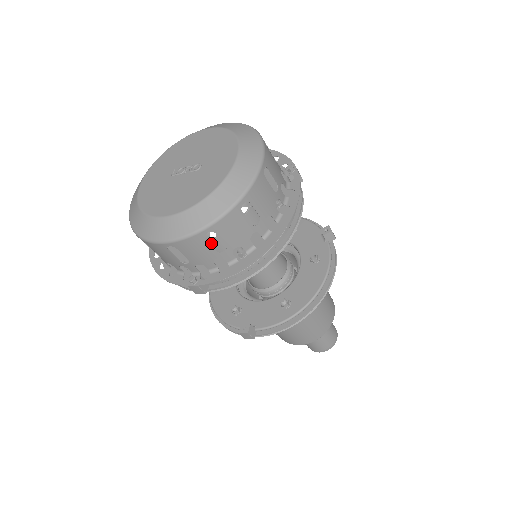
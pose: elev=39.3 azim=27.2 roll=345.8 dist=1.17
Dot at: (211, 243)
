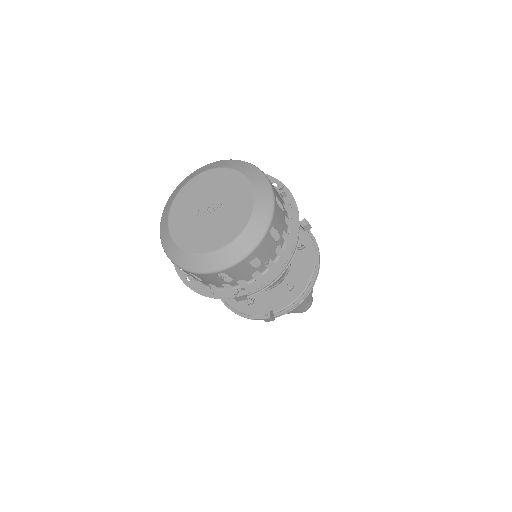
Dot at: occluded
